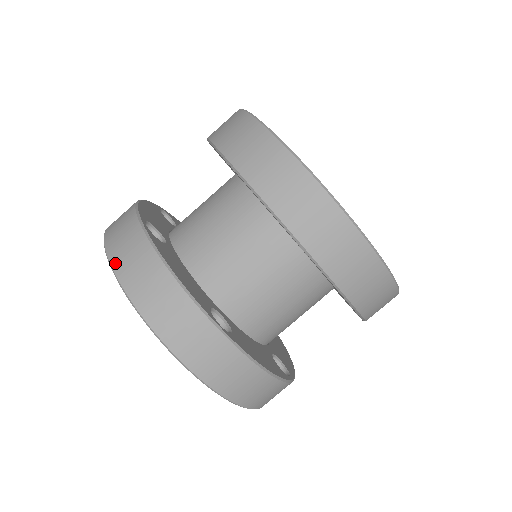
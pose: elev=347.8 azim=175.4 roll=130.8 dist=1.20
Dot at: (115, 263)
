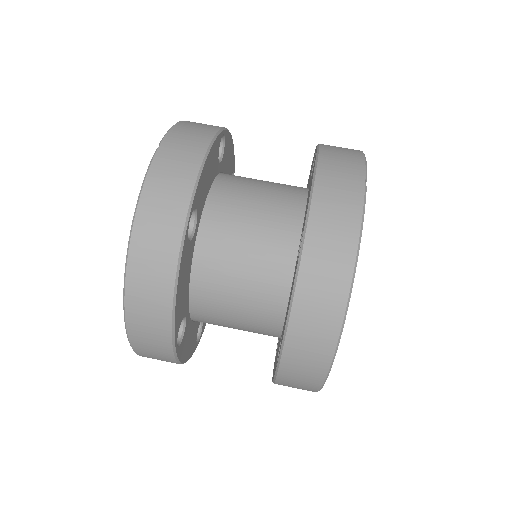
Dot at: (136, 239)
